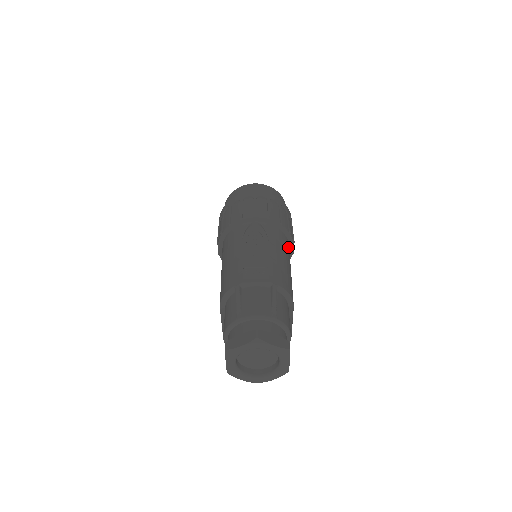
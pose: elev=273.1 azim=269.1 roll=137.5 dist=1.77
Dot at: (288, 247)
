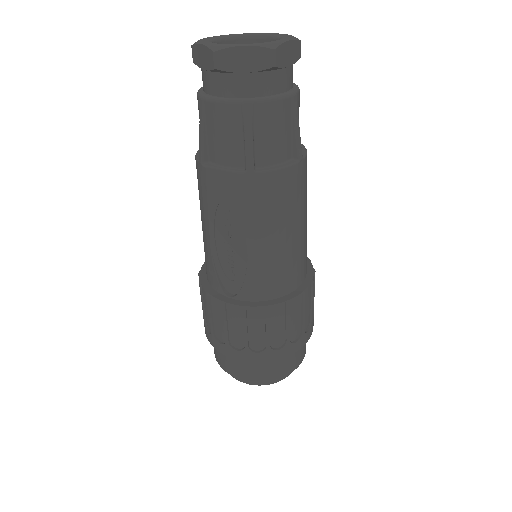
Dot at: (306, 262)
